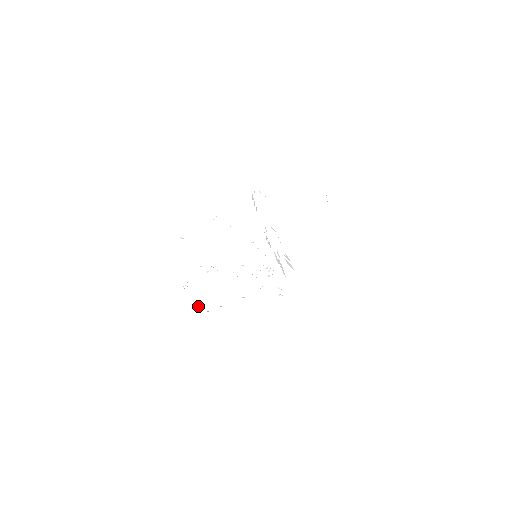
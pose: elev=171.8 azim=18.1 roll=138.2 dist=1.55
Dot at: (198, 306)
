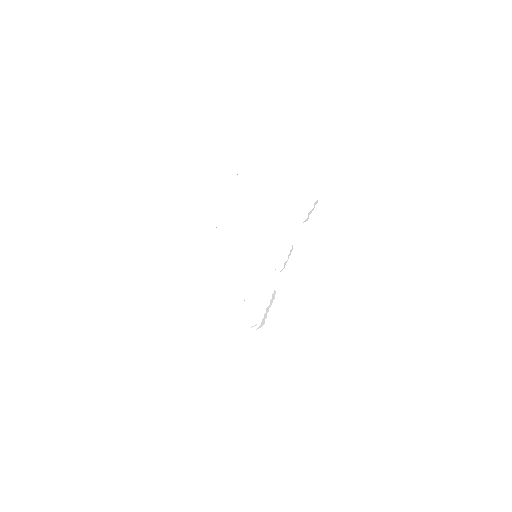
Dot at: occluded
